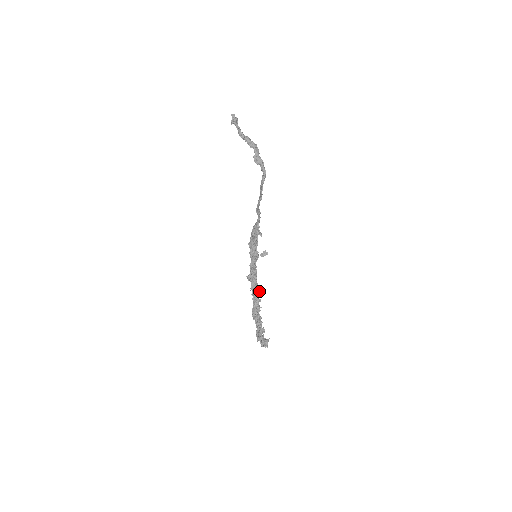
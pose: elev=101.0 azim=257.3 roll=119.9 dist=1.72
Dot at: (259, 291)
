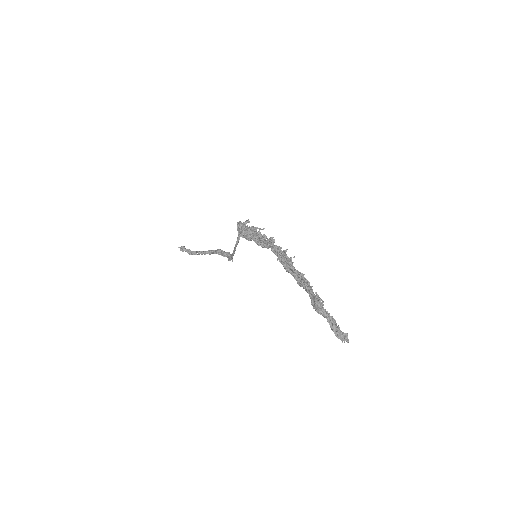
Dot at: occluded
